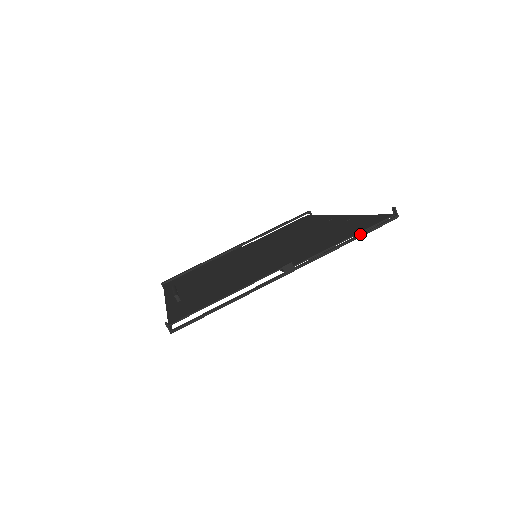
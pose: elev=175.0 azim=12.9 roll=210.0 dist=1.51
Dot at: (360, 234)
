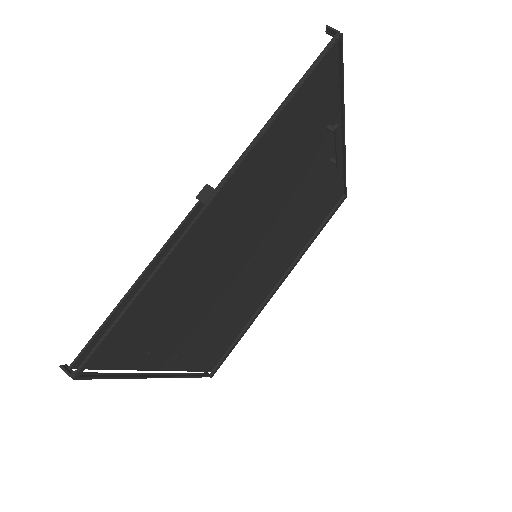
Dot at: (295, 90)
